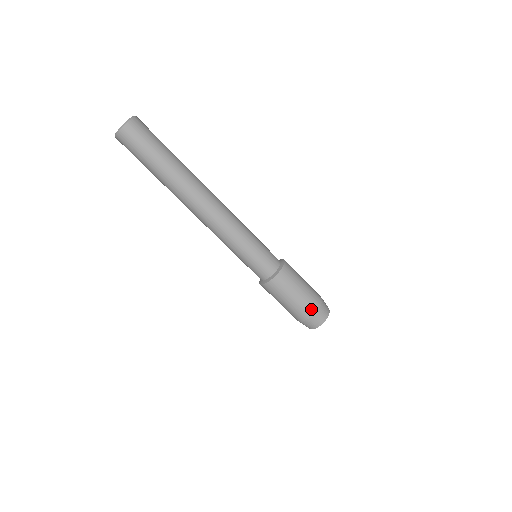
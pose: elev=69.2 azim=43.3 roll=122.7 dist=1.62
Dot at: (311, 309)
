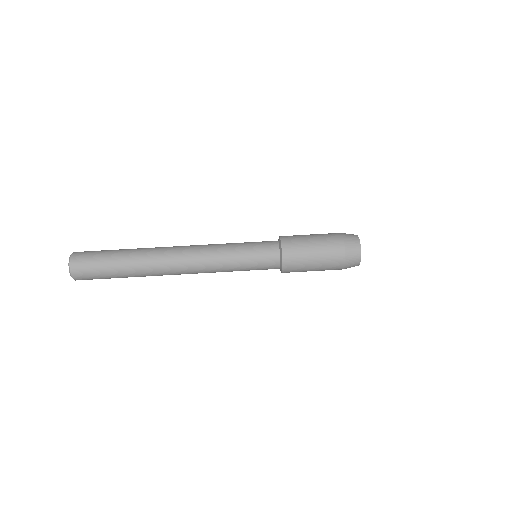
Dot at: (337, 240)
